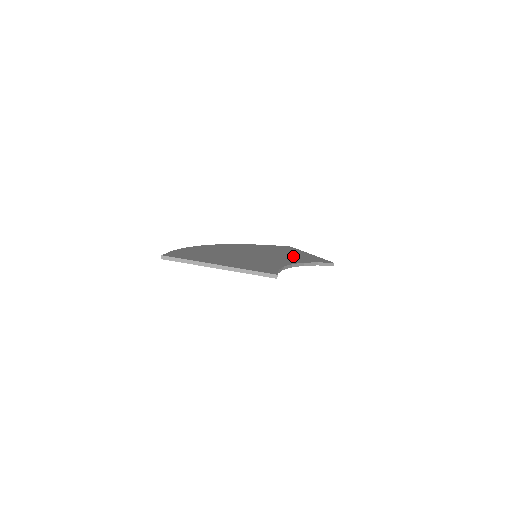
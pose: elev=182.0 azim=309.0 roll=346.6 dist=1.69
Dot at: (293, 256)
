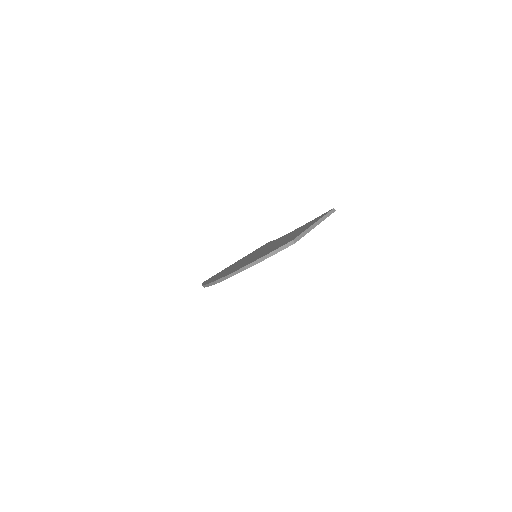
Dot at: occluded
